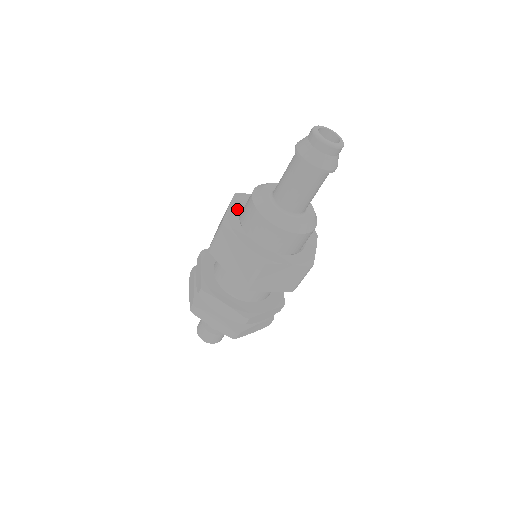
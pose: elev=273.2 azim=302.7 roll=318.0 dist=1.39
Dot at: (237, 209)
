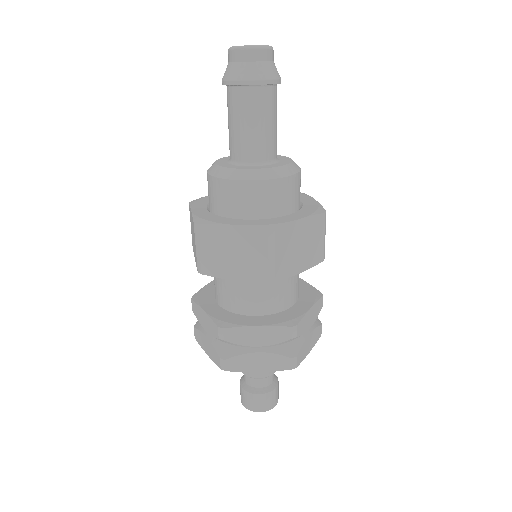
Dot at: (202, 208)
